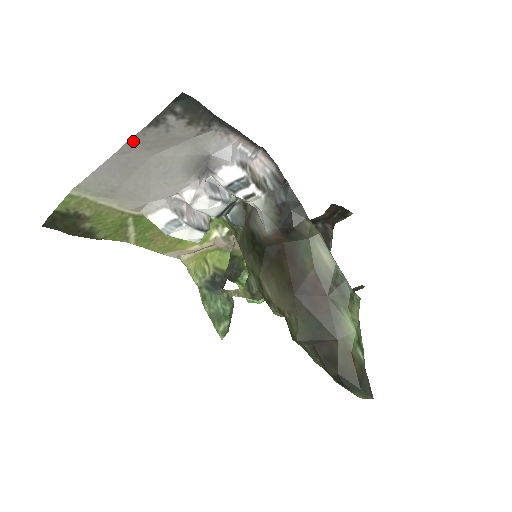
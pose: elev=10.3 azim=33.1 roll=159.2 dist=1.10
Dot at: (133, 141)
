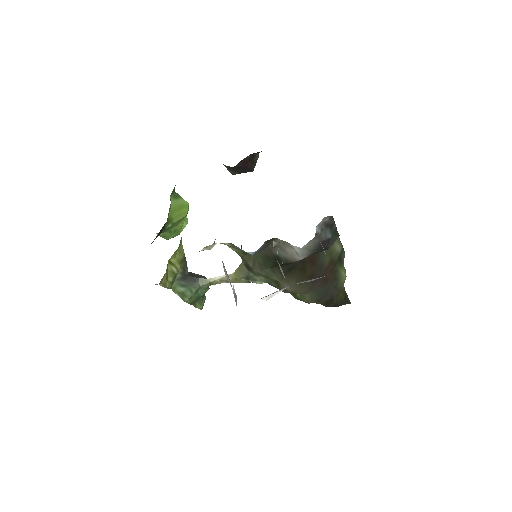
Dot at: occluded
